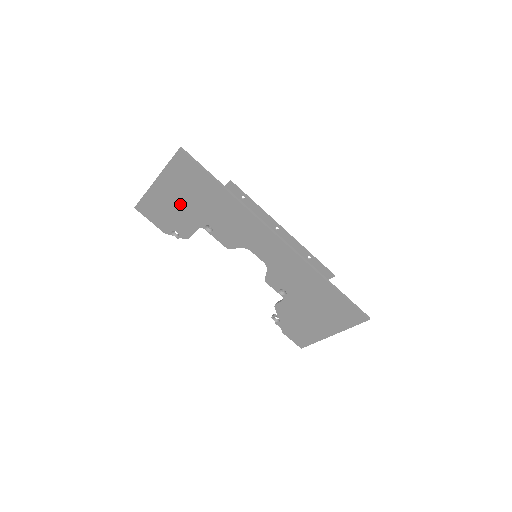
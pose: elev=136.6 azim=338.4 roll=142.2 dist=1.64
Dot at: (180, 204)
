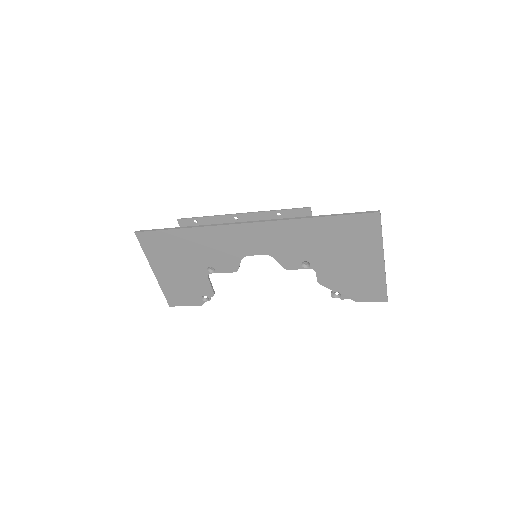
Dot at: (180, 272)
